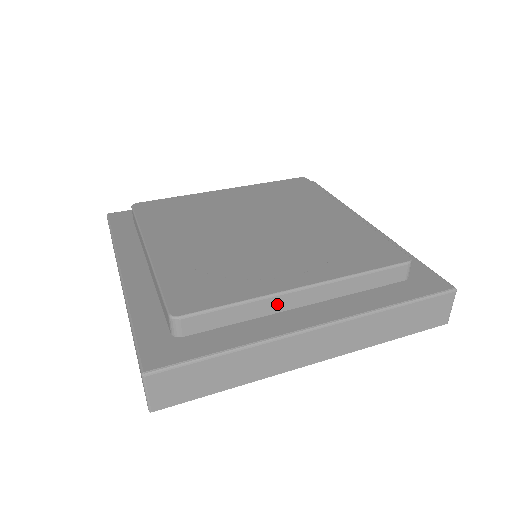
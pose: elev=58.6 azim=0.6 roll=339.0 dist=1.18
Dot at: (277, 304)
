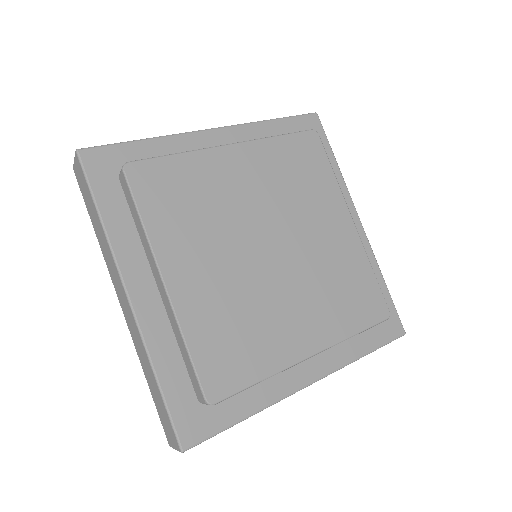
Dot at: occluded
